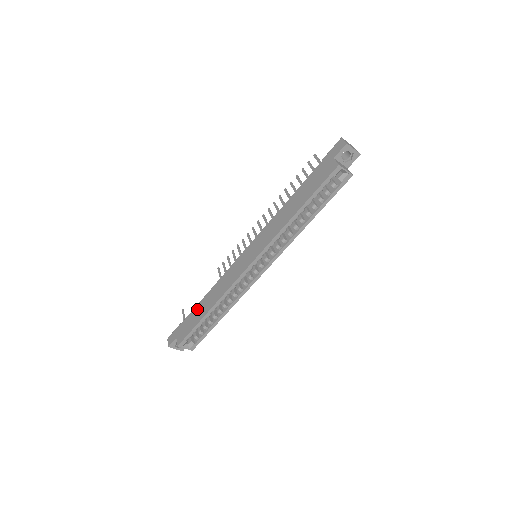
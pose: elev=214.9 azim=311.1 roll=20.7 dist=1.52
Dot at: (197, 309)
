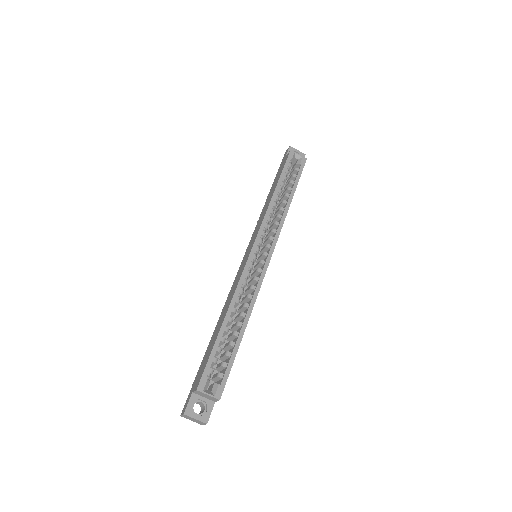
Dot at: (210, 343)
